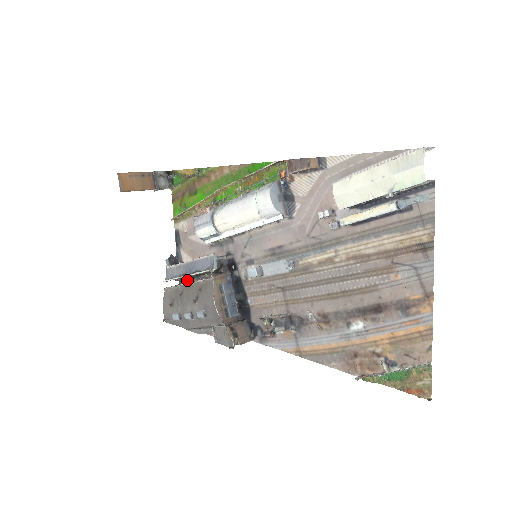
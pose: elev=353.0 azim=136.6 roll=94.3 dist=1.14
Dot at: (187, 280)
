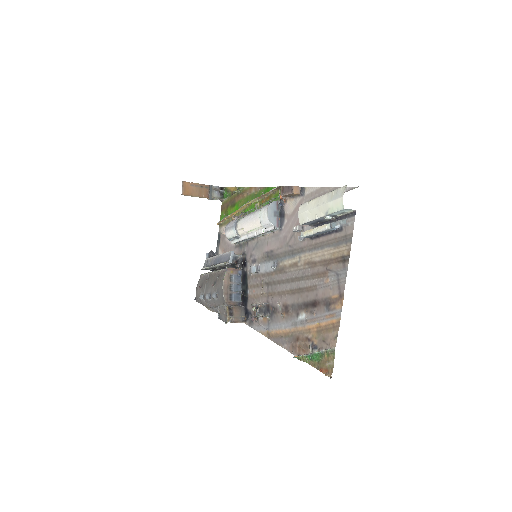
Dot at: occluded
